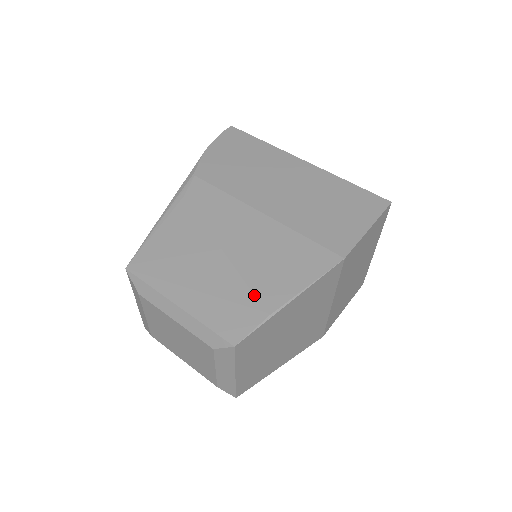
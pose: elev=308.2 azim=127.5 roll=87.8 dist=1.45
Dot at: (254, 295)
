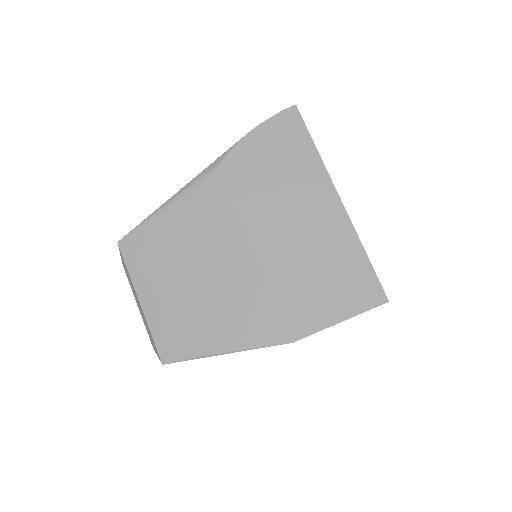
Dot at: (199, 331)
